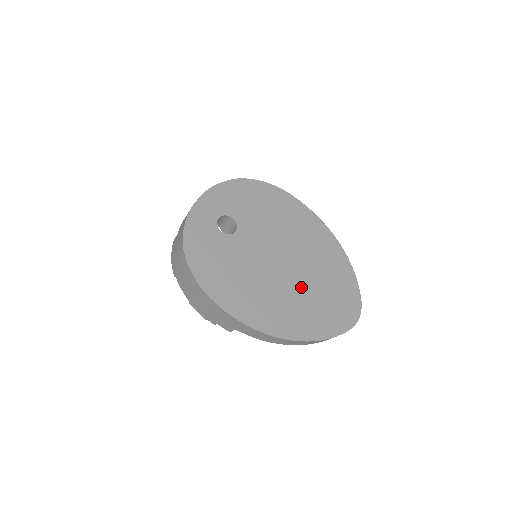
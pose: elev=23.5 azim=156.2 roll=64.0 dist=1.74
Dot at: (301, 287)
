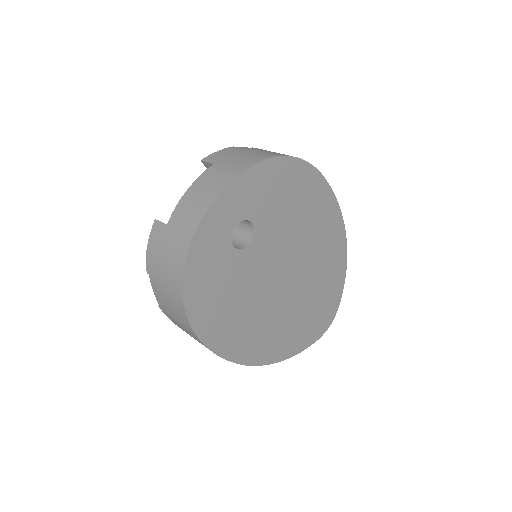
Dot at: (294, 304)
